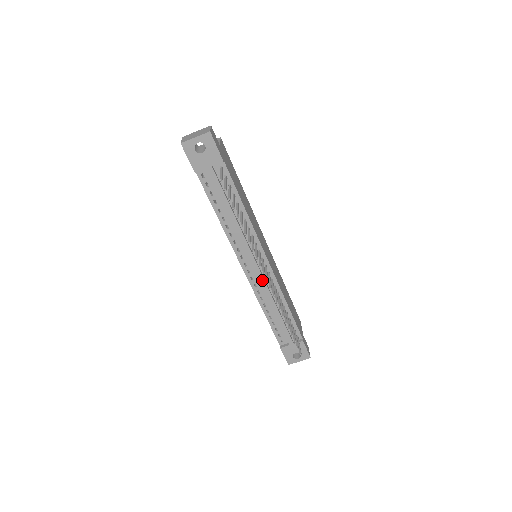
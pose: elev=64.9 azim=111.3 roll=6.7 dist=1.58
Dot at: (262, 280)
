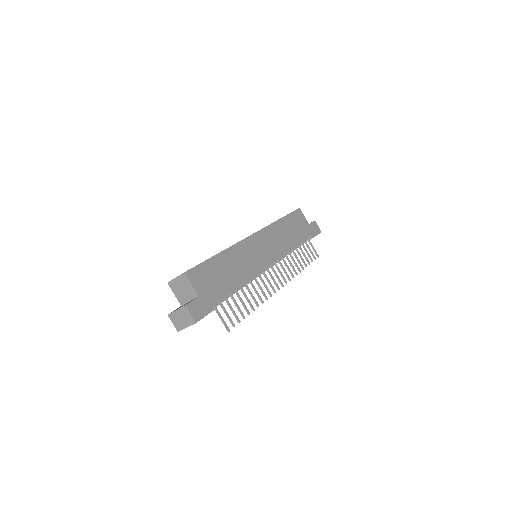
Dot at: occluded
